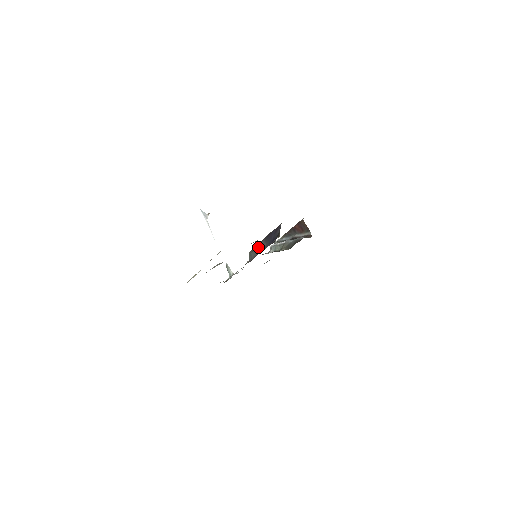
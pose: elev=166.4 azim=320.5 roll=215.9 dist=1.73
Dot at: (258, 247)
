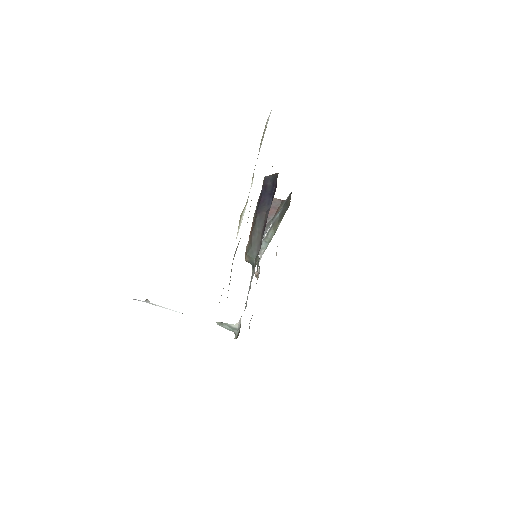
Dot at: (256, 229)
